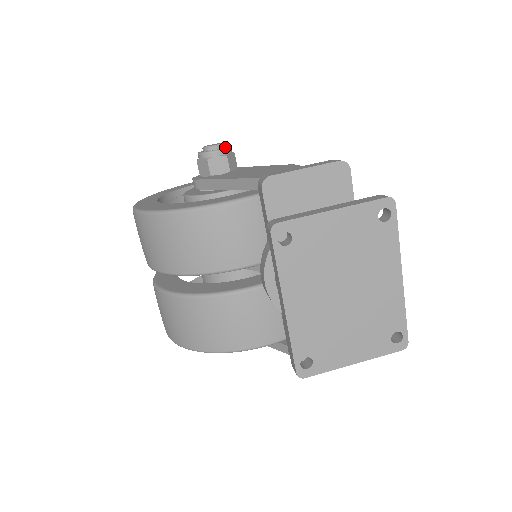
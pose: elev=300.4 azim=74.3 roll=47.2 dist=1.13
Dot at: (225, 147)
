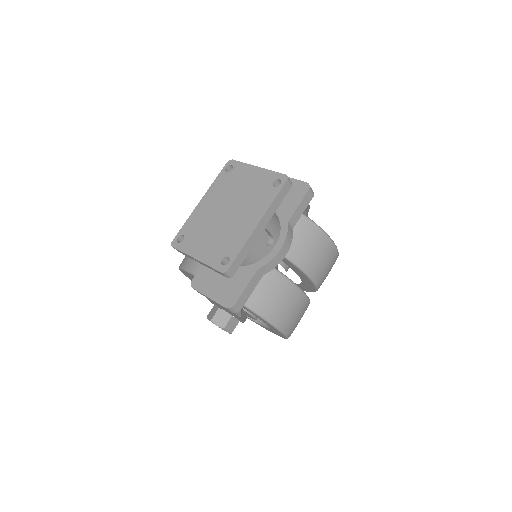
Dot at: occluded
